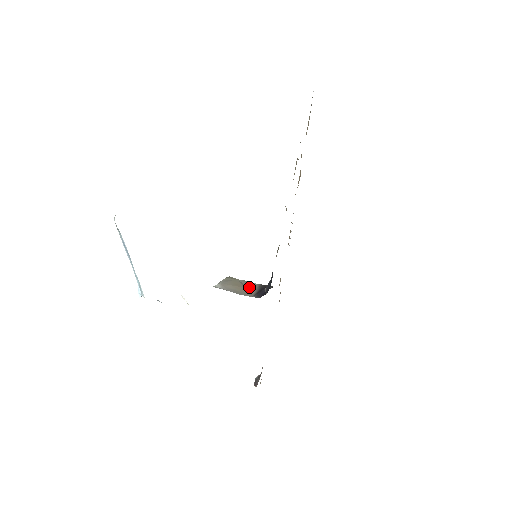
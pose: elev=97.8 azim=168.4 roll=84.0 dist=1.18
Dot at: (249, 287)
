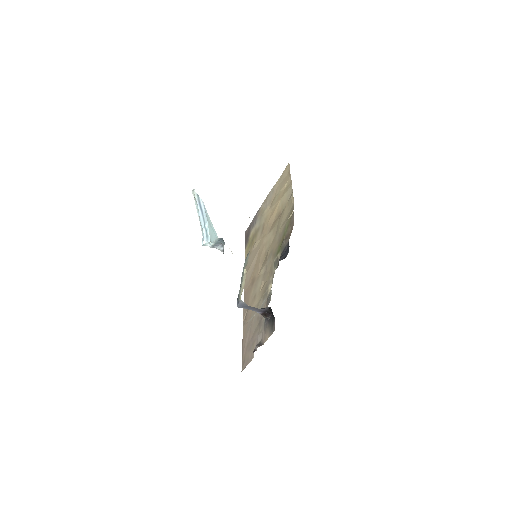
Dot at: occluded
